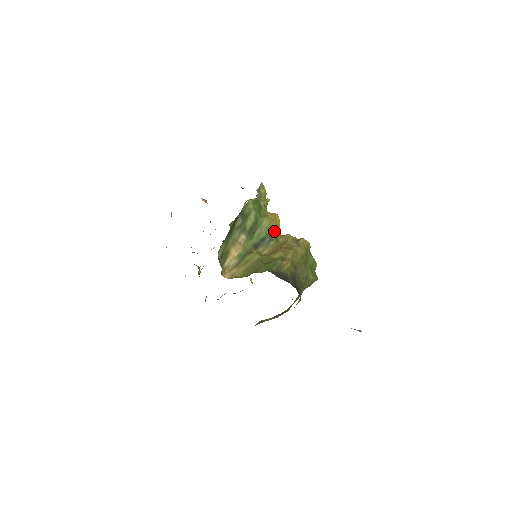
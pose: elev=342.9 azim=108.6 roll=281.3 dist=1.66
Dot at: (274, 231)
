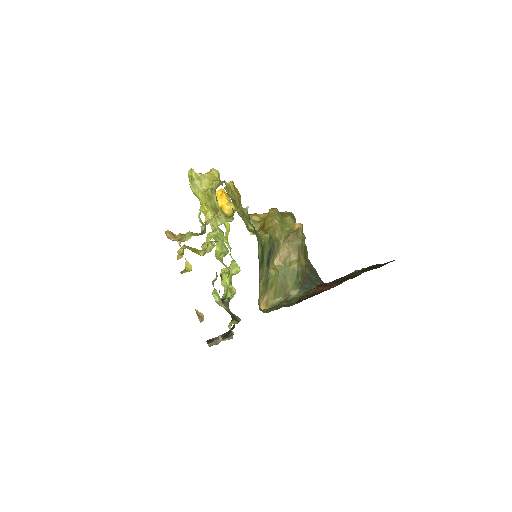
Dot at: (241, 205)
